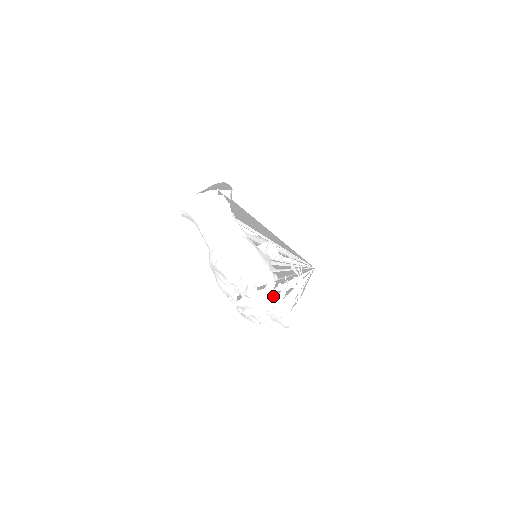
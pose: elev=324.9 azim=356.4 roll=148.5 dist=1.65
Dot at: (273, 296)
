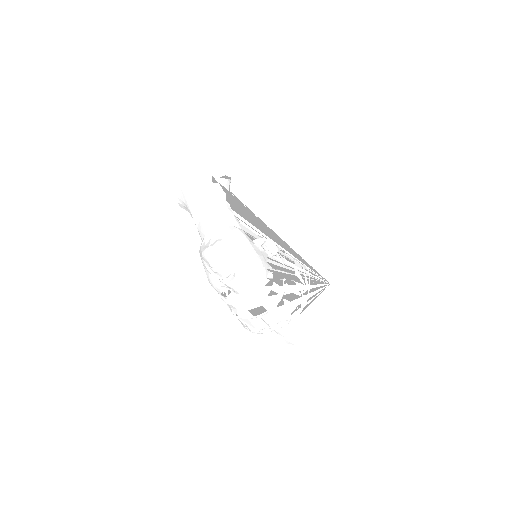
Dot at: (266, 296)
